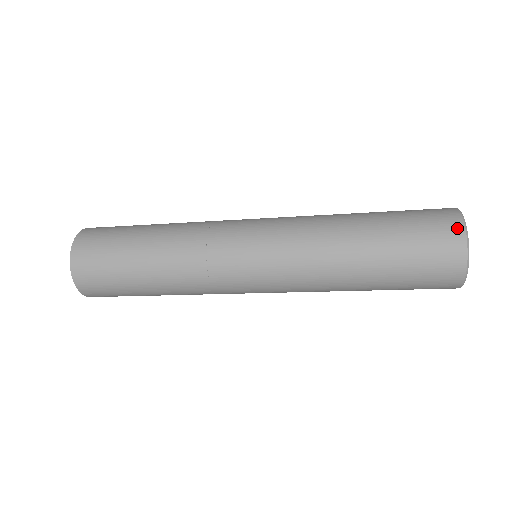
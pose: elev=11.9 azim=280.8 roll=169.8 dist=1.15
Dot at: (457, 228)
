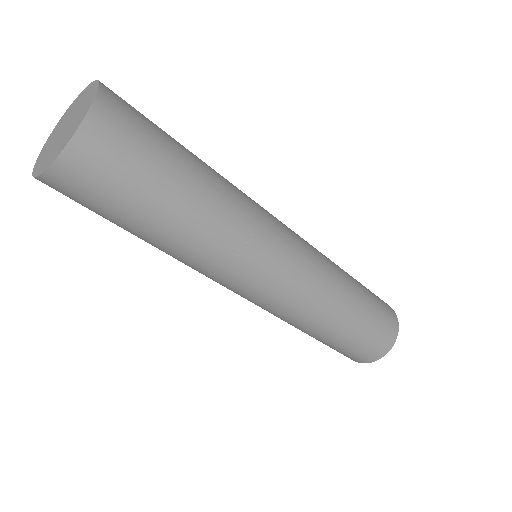
Dot at: (394, 336)
